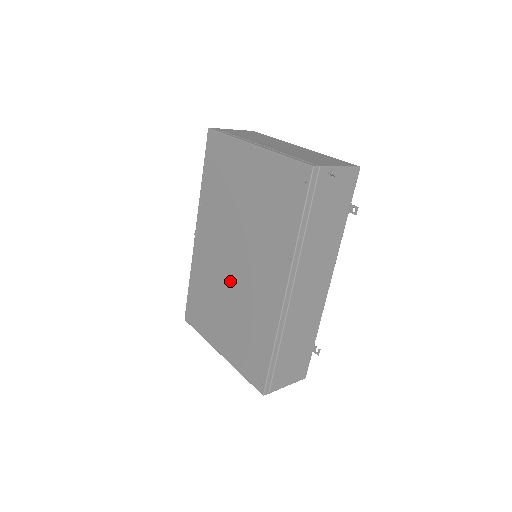
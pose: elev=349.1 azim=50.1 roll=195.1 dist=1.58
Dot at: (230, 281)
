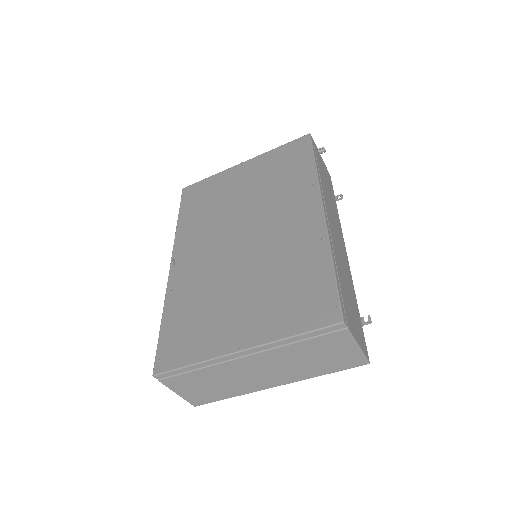
Dot at: (239, 259)
